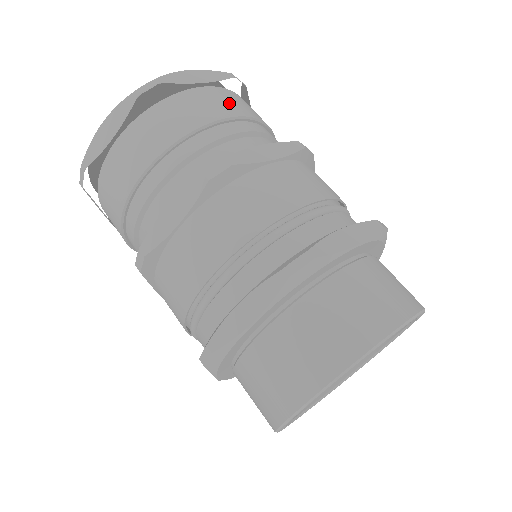
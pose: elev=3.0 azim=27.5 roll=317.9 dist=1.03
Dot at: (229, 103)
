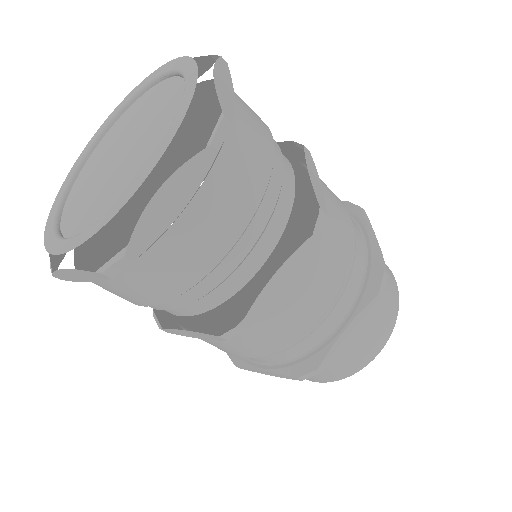
Dot at: (255, 116)
